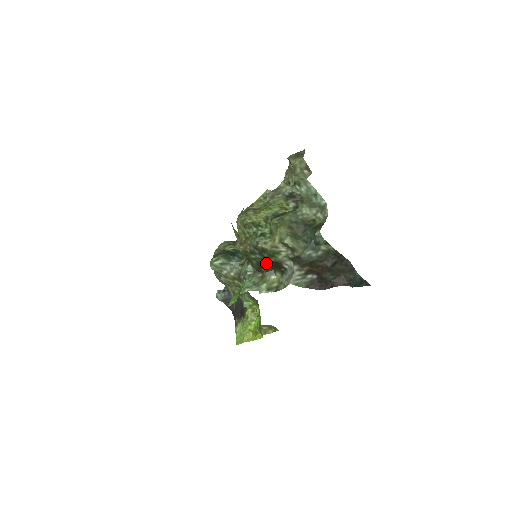
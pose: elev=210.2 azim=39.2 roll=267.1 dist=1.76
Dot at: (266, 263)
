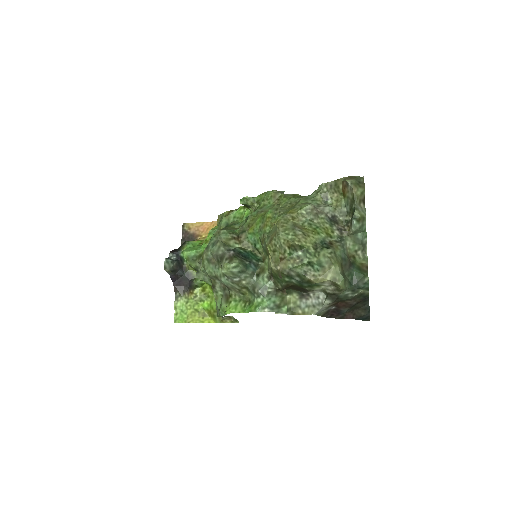
Dot at: (293, 286)
